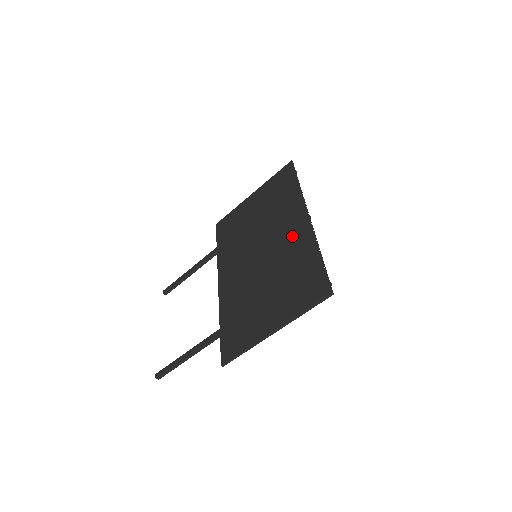
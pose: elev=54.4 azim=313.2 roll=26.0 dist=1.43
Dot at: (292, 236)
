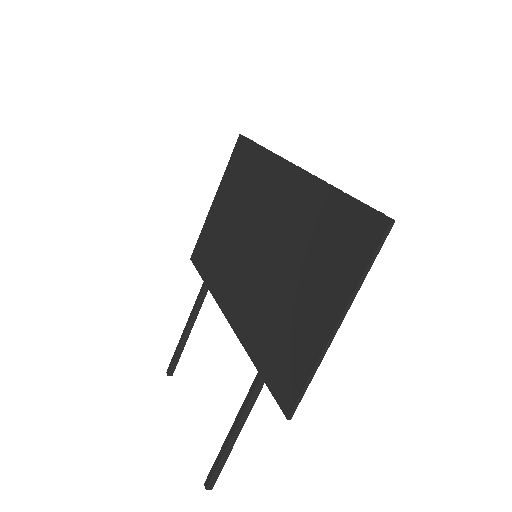
Dot at: (288, 201)
